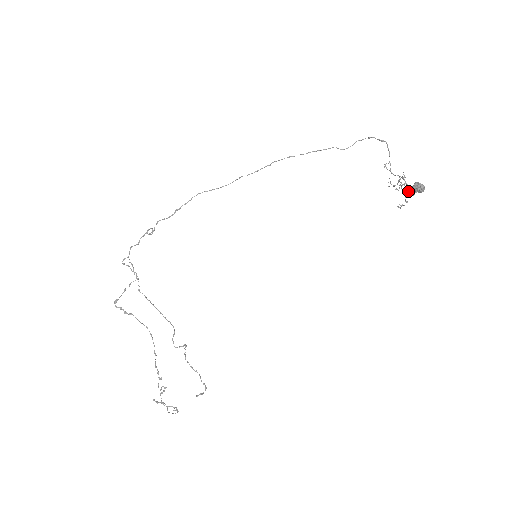
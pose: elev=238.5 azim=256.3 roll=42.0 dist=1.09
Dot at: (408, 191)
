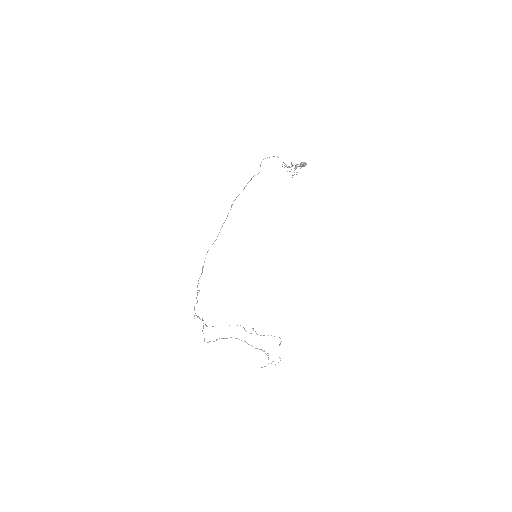
Dot at: (296, 168)
